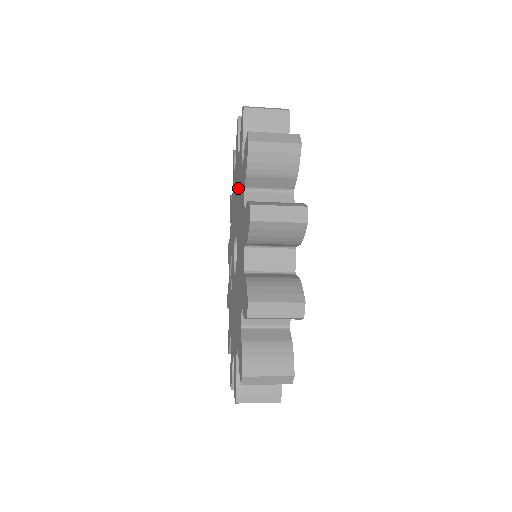
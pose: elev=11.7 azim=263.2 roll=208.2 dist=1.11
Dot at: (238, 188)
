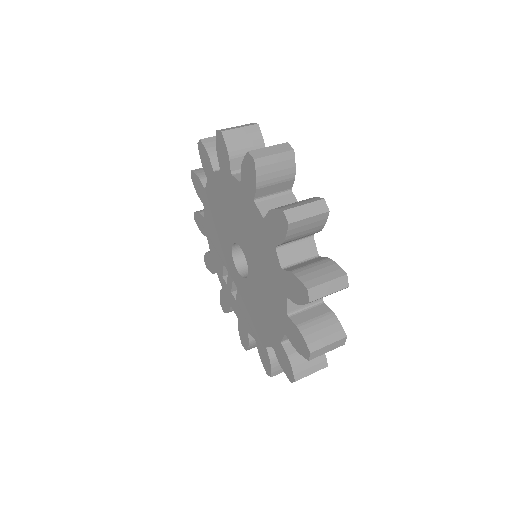
Dot at: (229, 202)
